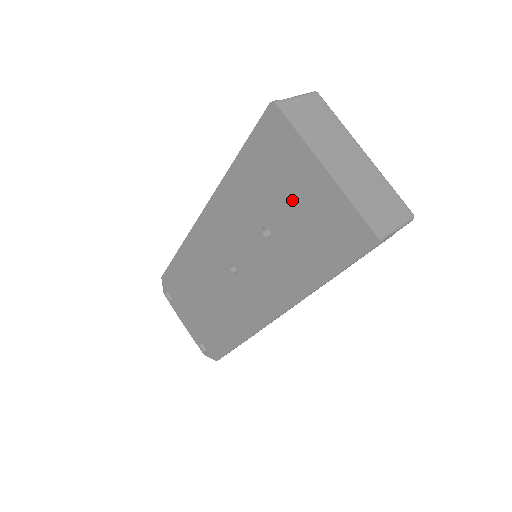
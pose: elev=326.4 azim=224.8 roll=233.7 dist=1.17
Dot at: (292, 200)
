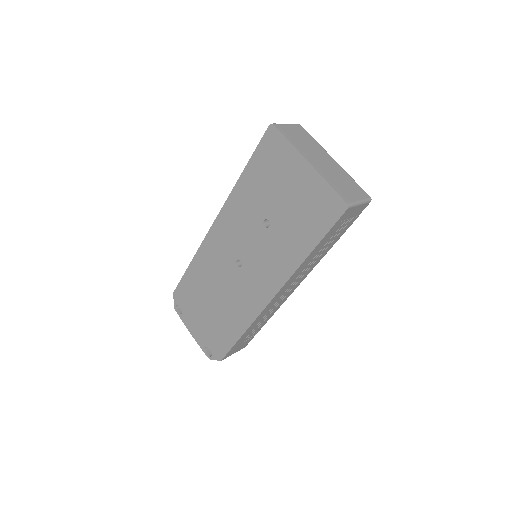
Dot at: (286, 191)
